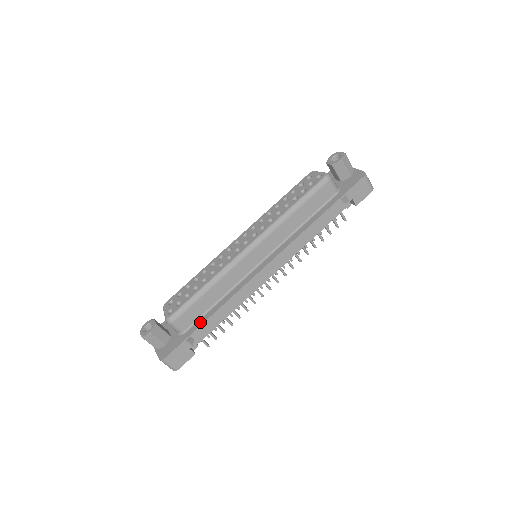
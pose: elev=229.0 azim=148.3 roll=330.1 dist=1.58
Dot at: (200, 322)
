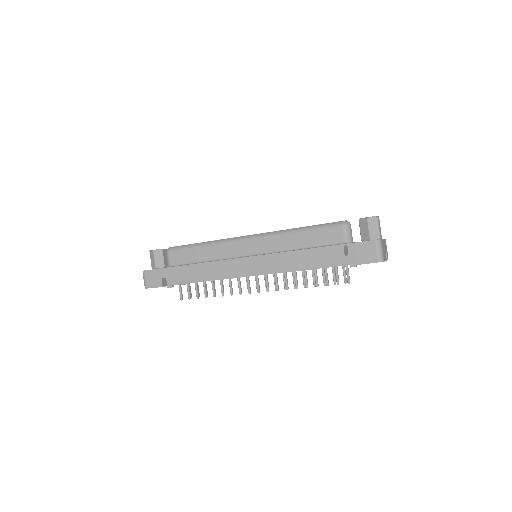
Dot at: (181, 265)
